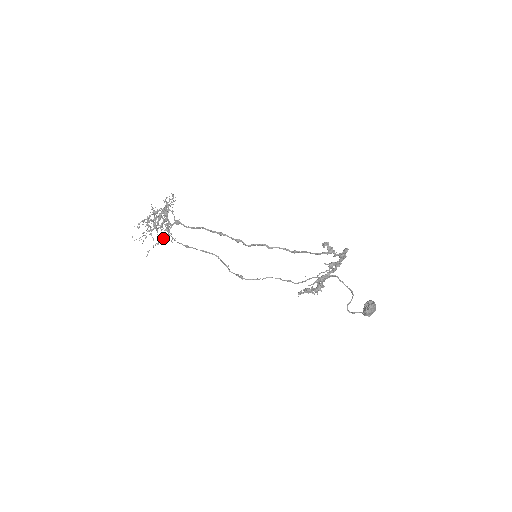
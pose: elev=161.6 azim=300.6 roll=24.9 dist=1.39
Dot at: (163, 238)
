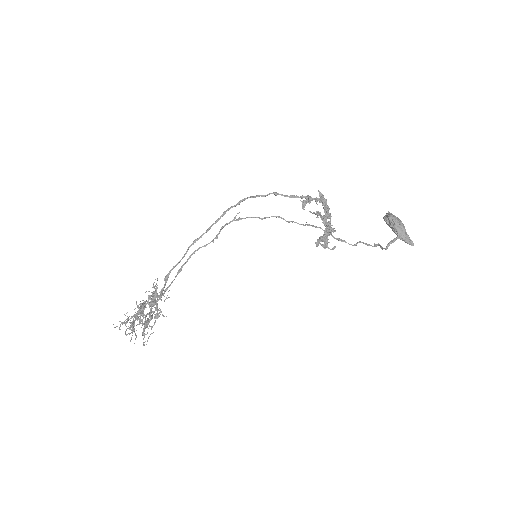
Dot at: (151, 317)
